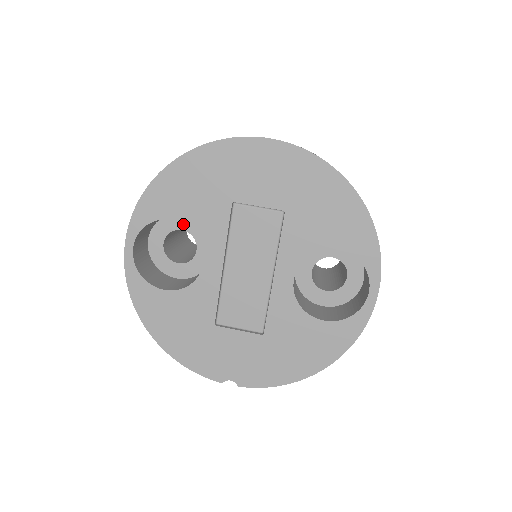
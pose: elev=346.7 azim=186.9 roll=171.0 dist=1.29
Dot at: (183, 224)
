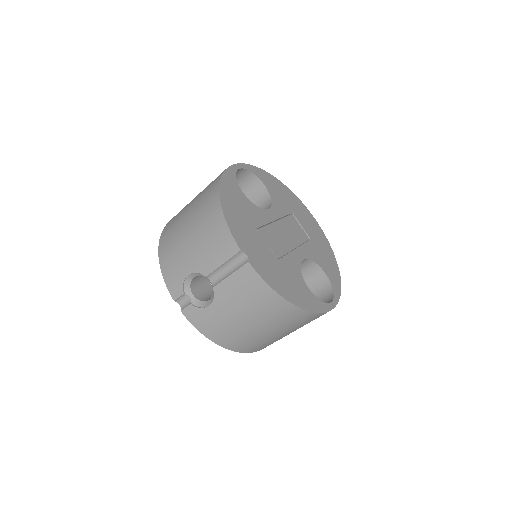
Dot at: occluded
